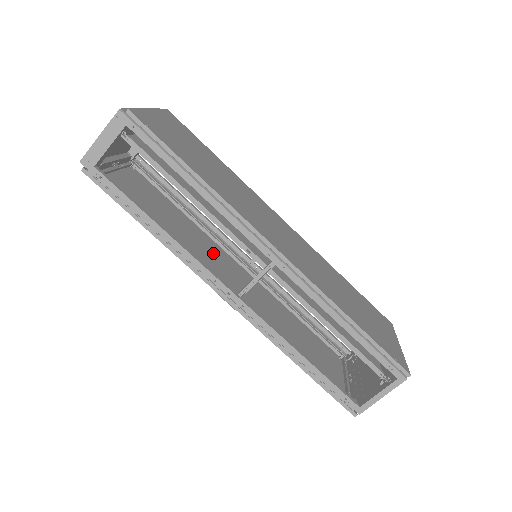
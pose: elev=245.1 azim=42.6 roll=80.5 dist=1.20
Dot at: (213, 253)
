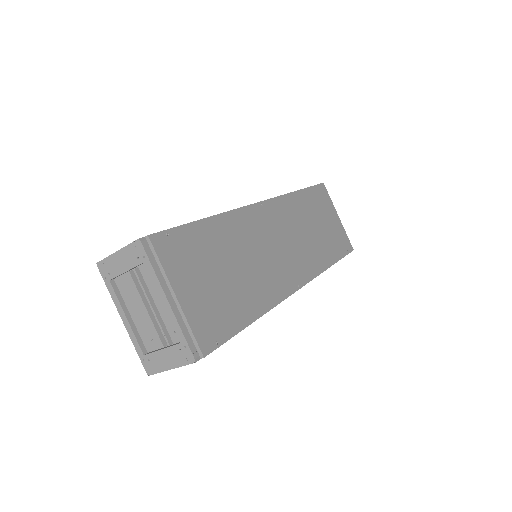
Dot at: occluded
